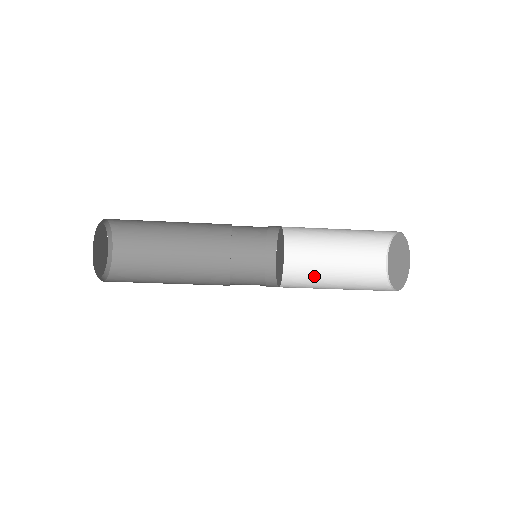
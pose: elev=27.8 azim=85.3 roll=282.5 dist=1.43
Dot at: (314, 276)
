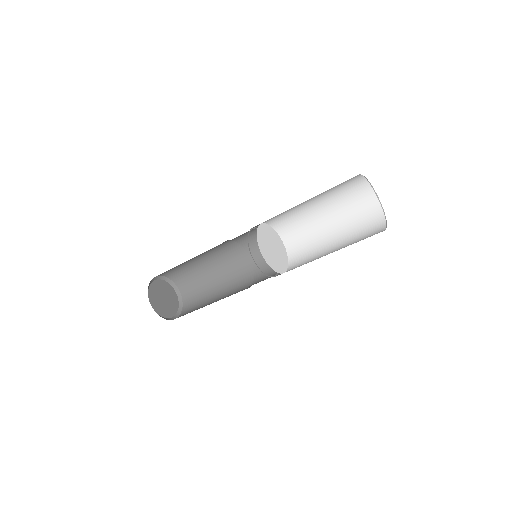
Dot at: (315, 259)
